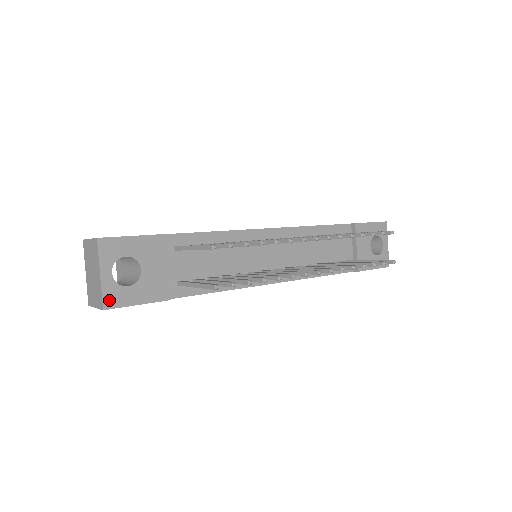
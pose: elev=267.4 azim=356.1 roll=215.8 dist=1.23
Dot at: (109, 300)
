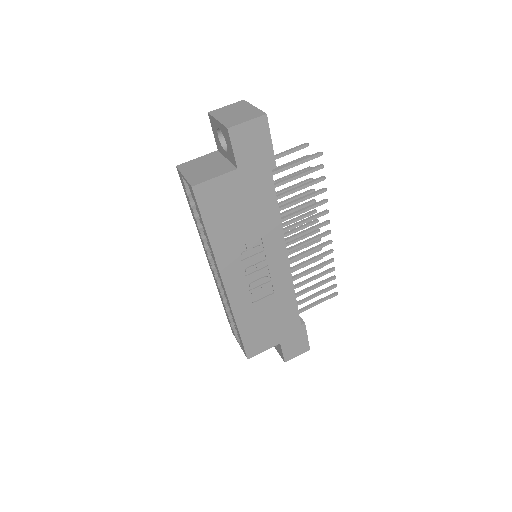
Dot at: occluded
